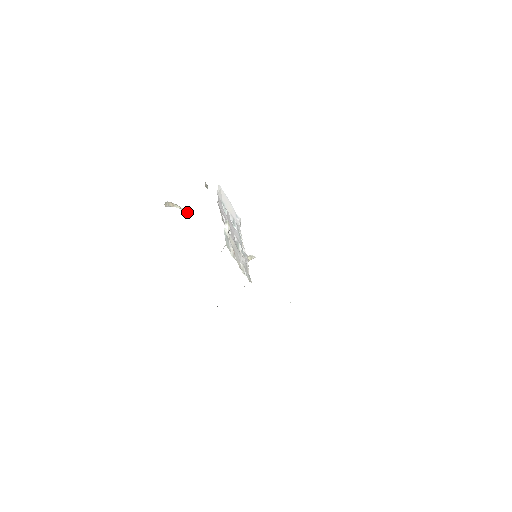
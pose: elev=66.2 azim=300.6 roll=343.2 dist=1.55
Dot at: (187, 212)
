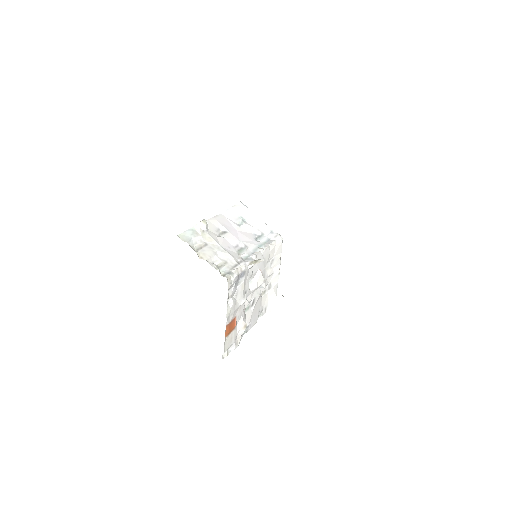
Dot at: occluded
